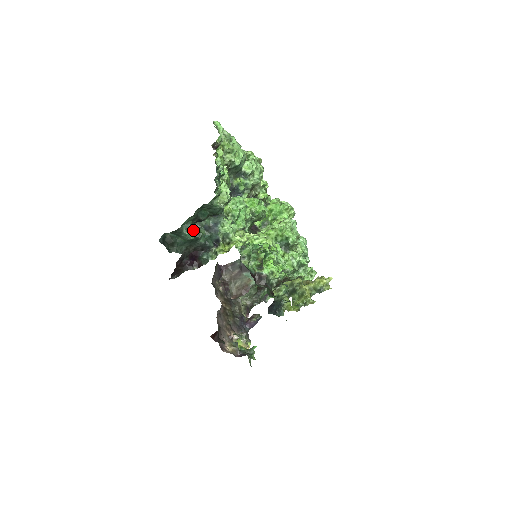
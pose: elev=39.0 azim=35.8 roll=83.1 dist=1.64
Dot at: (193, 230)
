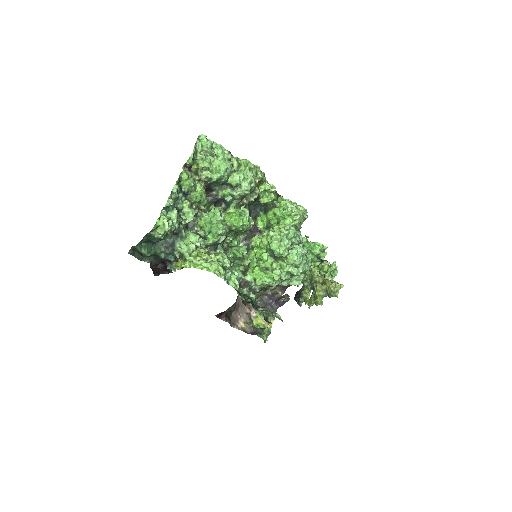
Dot at: (151, 248)
